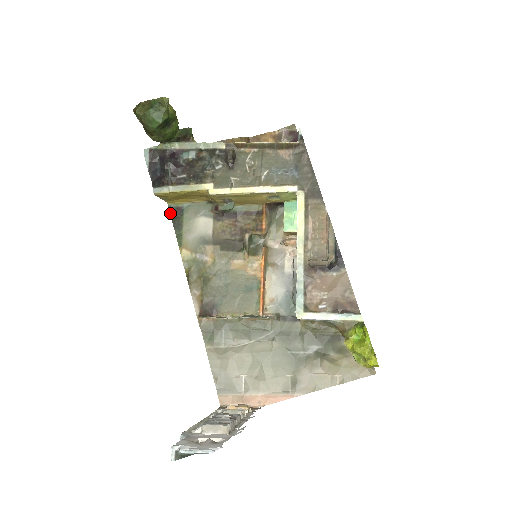
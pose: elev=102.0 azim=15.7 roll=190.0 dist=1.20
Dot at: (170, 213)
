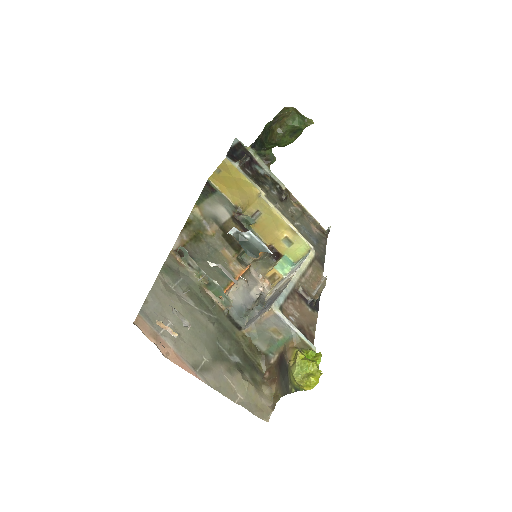
Dot at: (205, 184)
